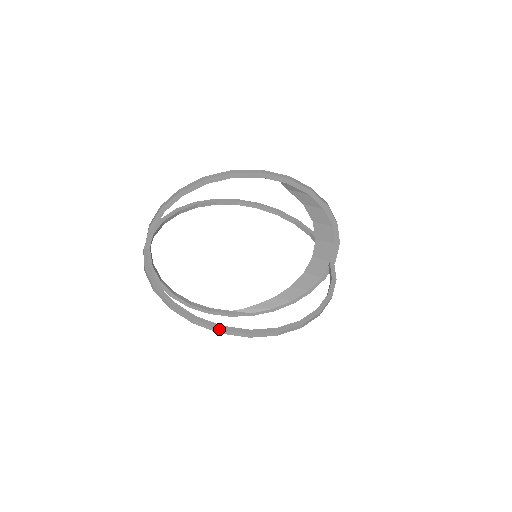
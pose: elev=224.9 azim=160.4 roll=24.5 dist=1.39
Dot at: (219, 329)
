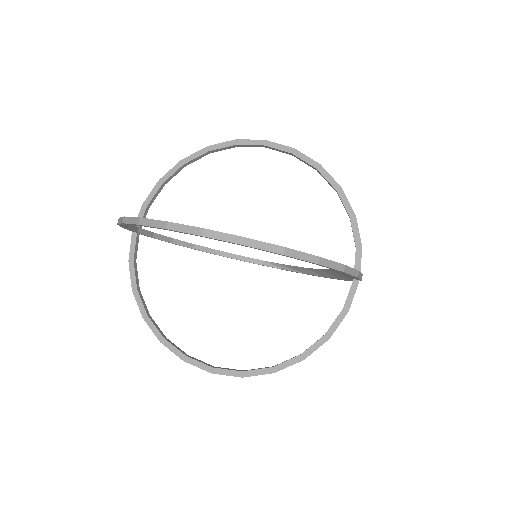
Dot at: occluded
